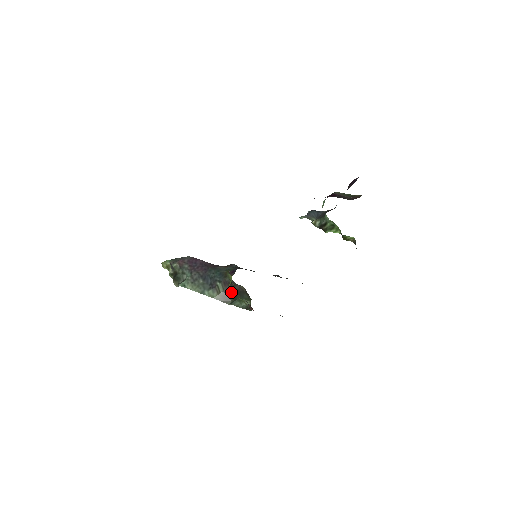
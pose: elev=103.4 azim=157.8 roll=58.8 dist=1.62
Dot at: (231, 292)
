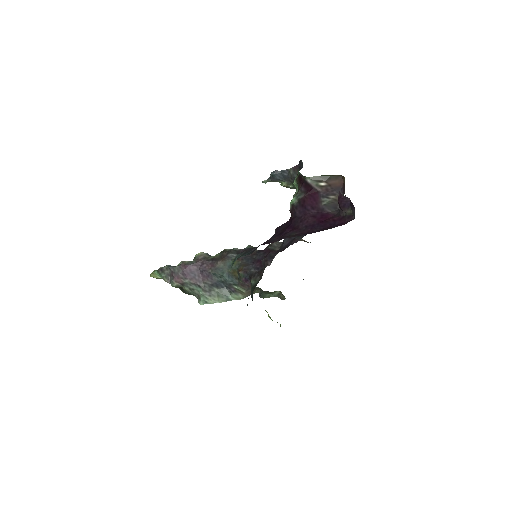
Dot at: occluded
